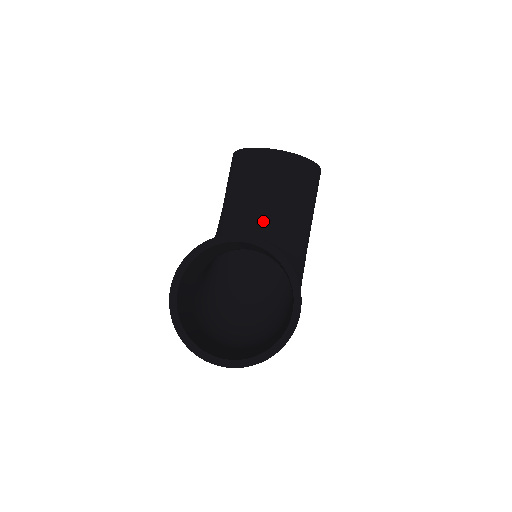
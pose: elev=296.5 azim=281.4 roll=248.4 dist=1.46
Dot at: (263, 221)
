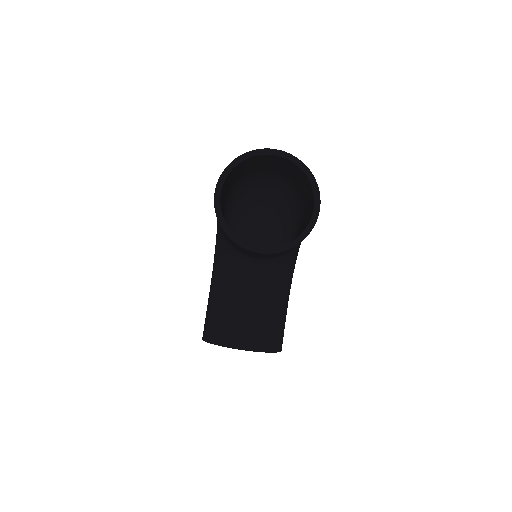
Dot at: (257, 265)
